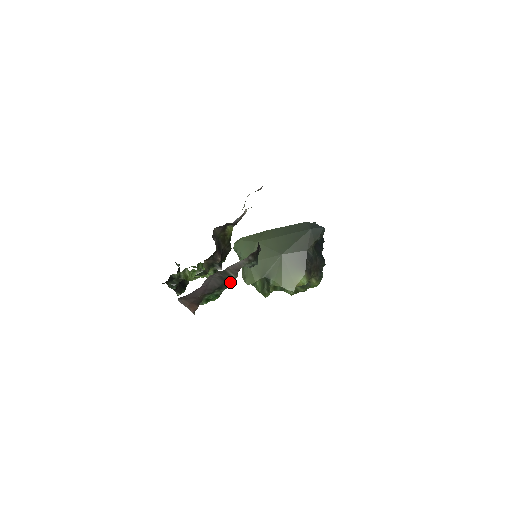
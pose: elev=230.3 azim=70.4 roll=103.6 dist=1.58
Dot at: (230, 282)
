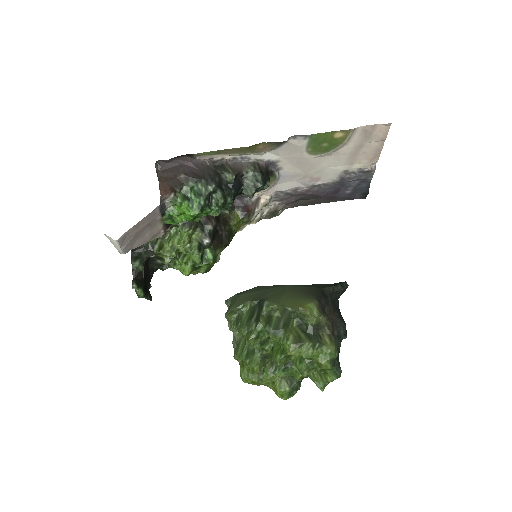
Dot at: (222, 189)
